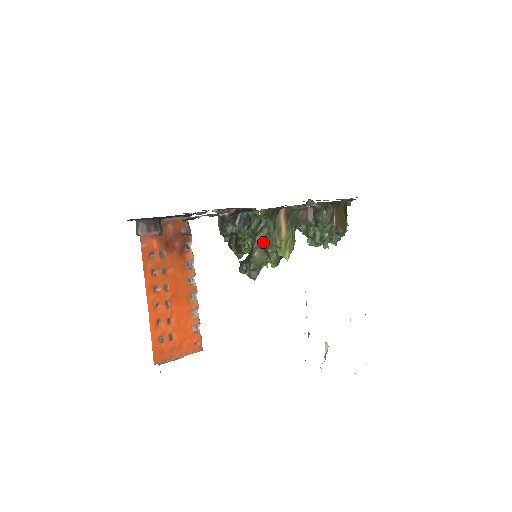
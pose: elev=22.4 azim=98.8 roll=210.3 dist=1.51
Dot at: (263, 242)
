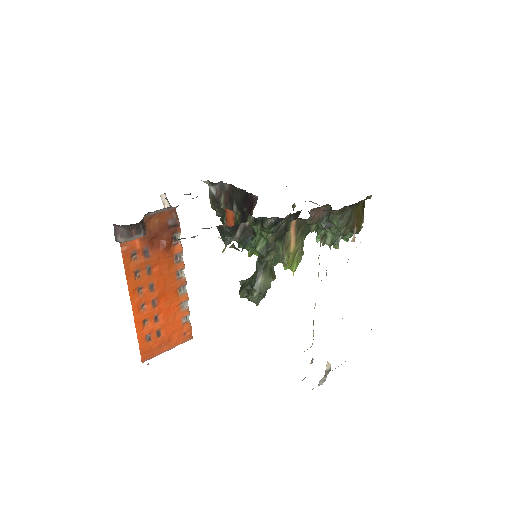
Dot at: (269, 265)
